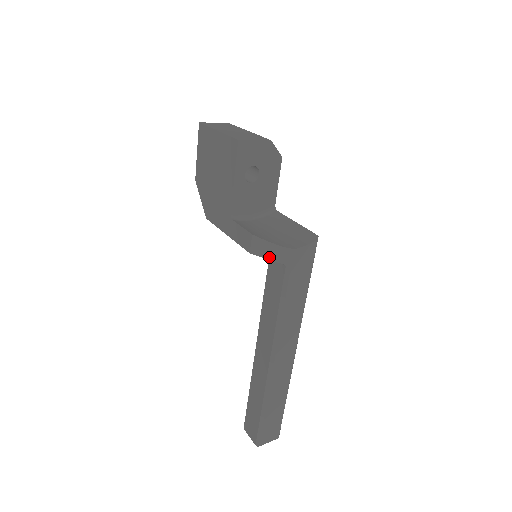
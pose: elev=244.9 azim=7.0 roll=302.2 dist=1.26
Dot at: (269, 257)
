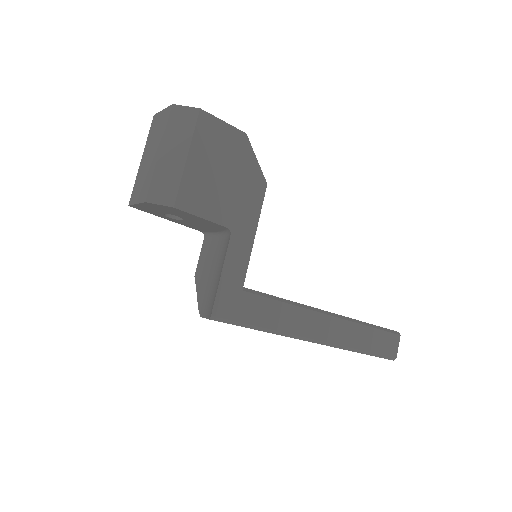
Dot at: occluded
